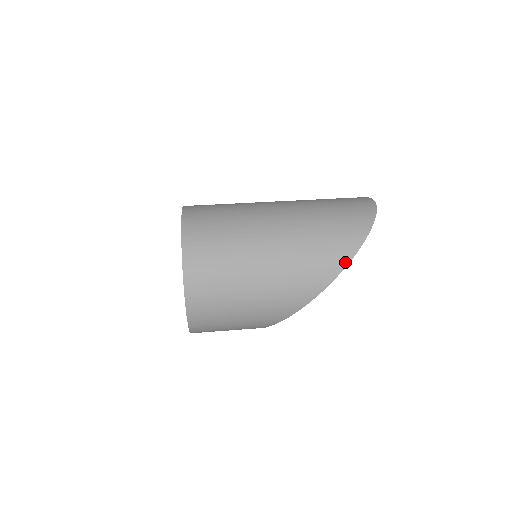
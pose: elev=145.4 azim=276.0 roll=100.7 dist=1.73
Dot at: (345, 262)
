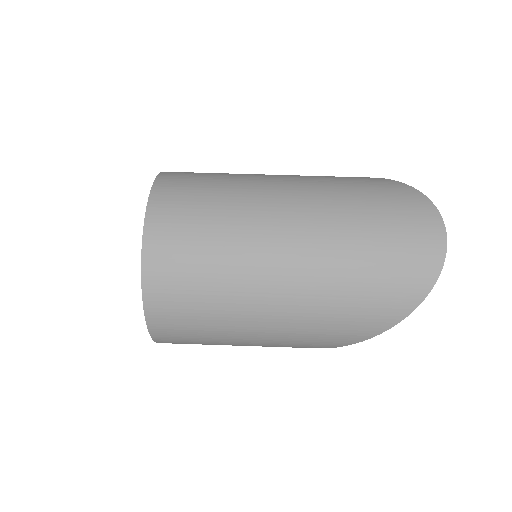
Dot at: (366, 337)
